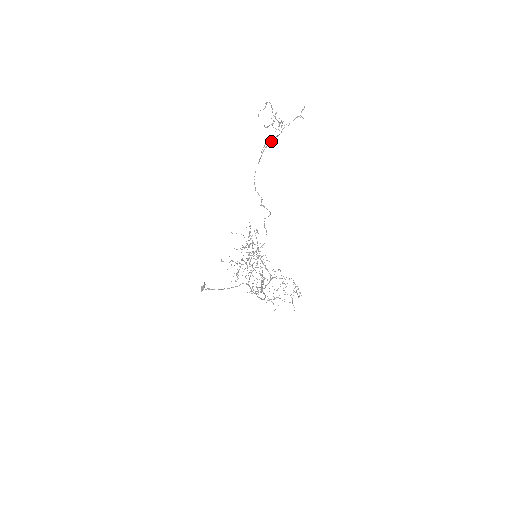
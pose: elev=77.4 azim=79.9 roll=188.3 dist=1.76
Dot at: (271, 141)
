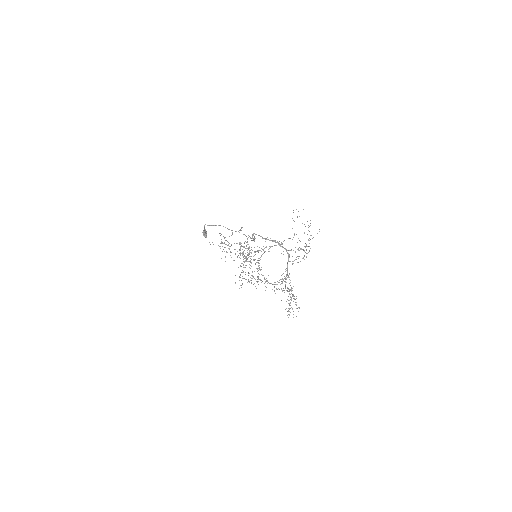
Dot at: occluded
